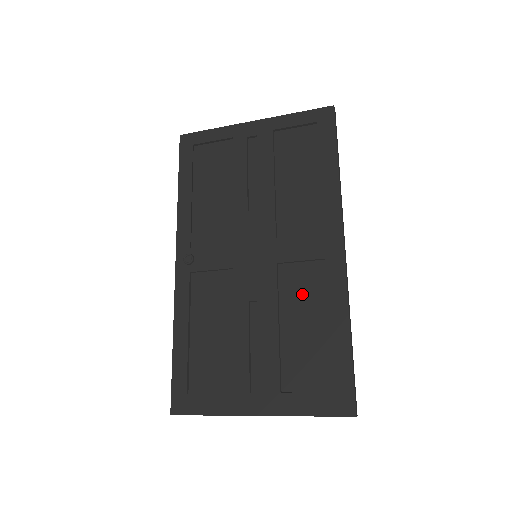
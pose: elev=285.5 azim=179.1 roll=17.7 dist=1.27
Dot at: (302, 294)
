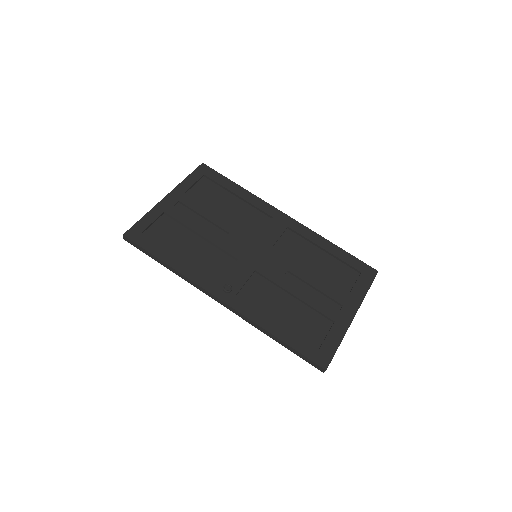
Dot at: (298, 251)
